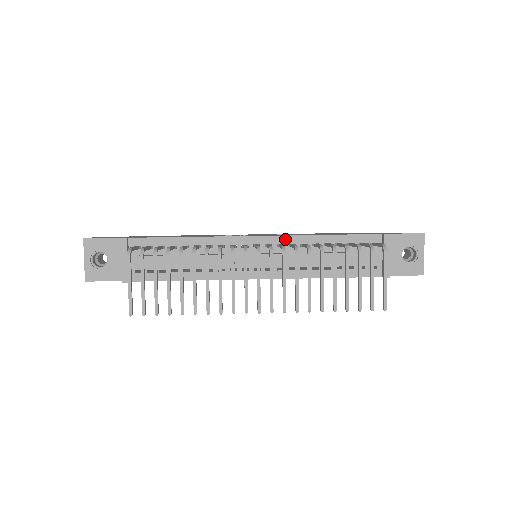
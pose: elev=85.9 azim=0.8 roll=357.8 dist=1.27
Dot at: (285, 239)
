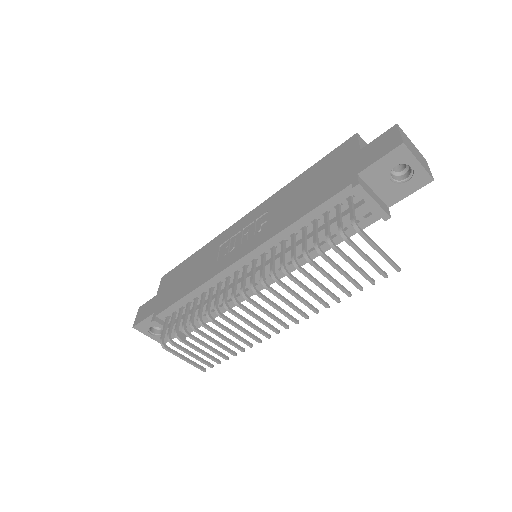
Dot at: (263, 248)
